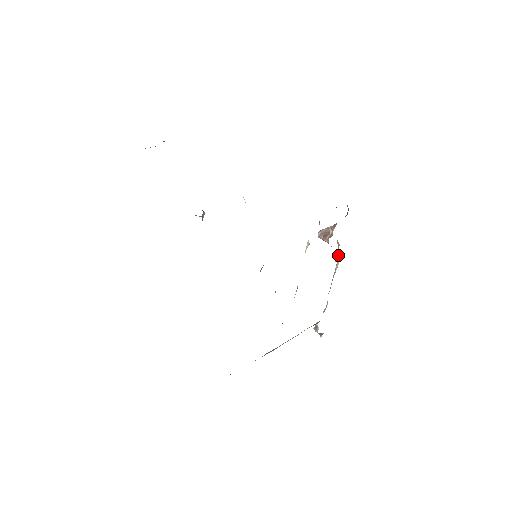
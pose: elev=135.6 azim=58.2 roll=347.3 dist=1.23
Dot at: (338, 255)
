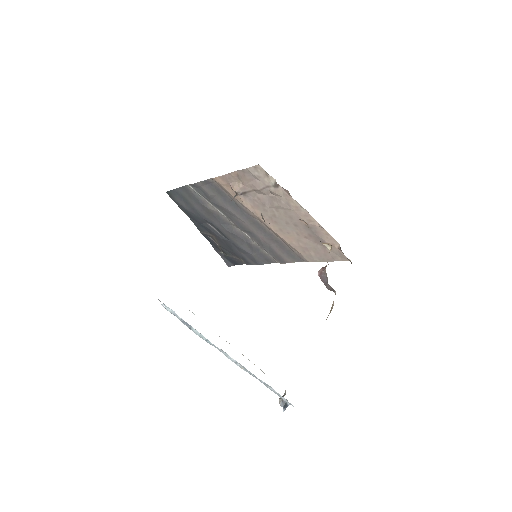
Dot at: (332, 304)
